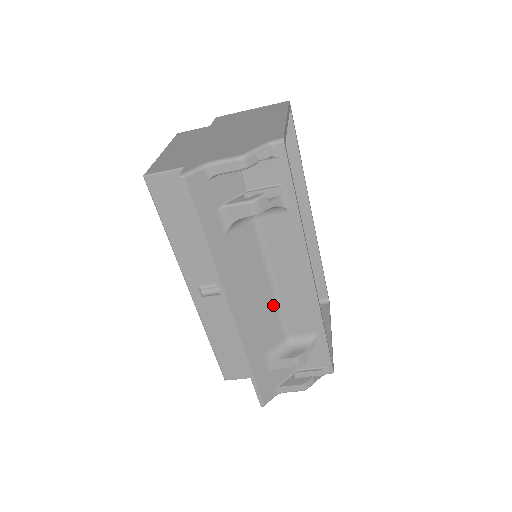
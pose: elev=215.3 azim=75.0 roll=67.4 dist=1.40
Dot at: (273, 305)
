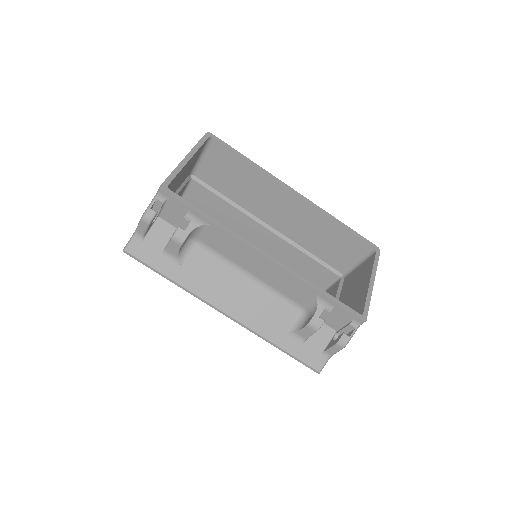
Dot at: (265, 292)
